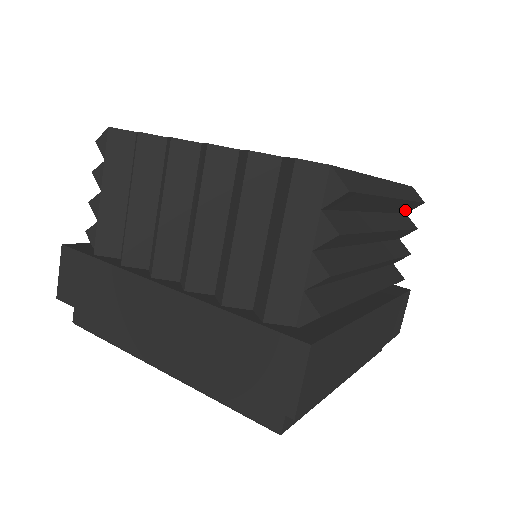
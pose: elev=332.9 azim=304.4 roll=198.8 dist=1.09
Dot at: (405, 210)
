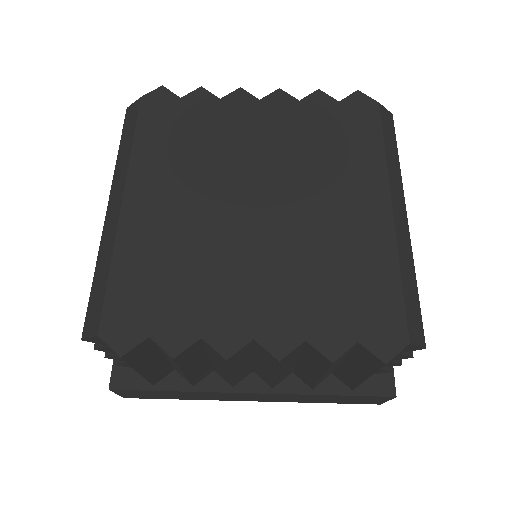
Dot at: occluded
